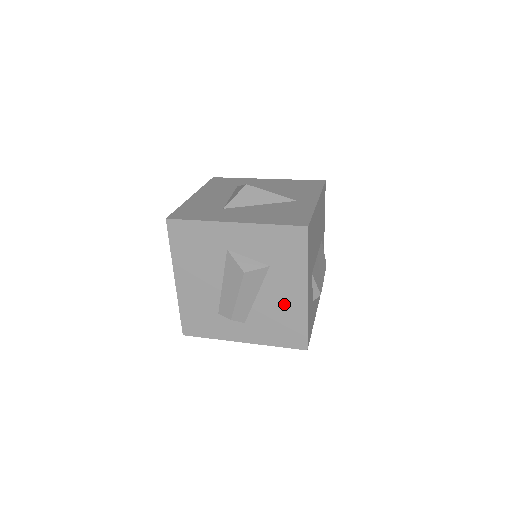
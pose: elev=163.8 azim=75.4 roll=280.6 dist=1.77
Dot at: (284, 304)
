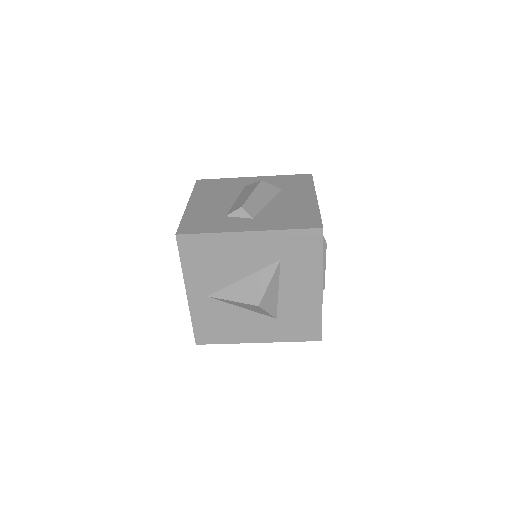
Dot at: (295, 205)
